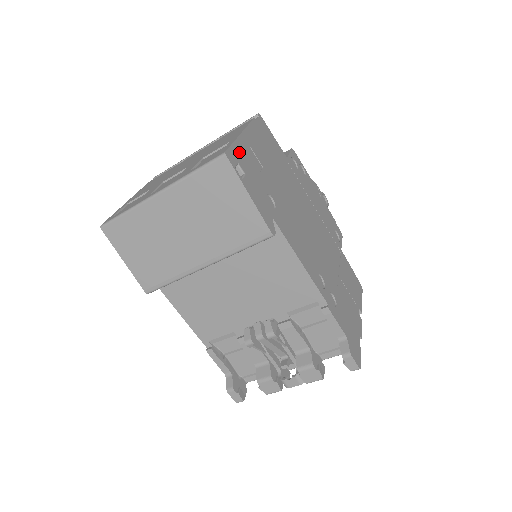
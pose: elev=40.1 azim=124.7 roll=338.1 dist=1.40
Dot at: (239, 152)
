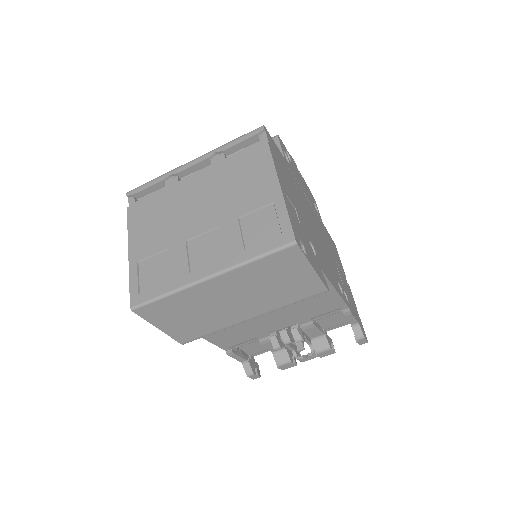
Dot at: (292, 220)
